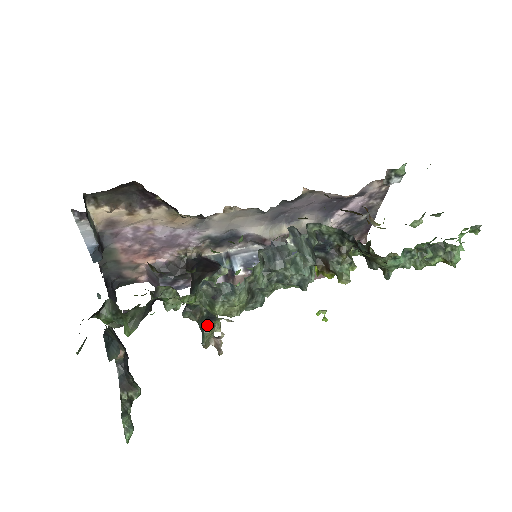
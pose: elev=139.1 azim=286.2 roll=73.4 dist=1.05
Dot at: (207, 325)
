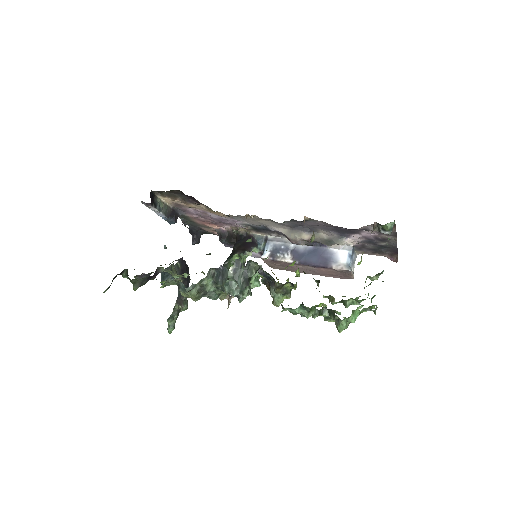
Dot at: occluded
